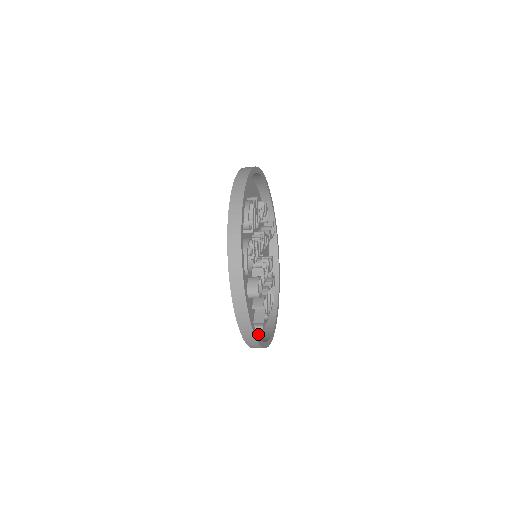
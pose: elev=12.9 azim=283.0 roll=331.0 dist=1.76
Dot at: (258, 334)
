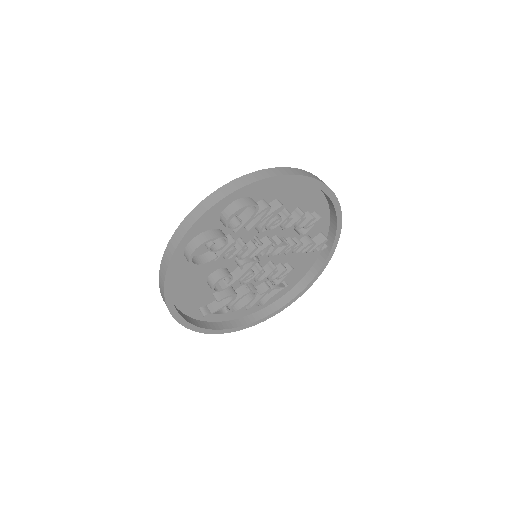
Dot at: (216, 317)
